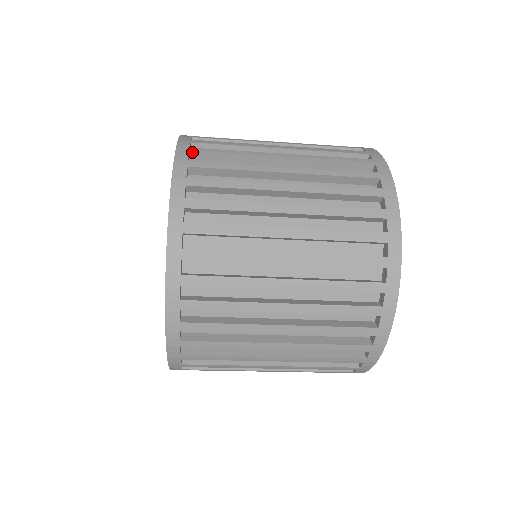
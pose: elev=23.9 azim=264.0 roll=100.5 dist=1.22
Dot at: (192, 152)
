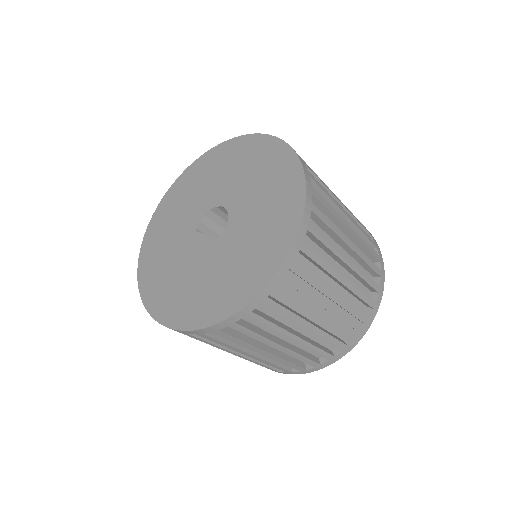
Dot at: (309, 231)
